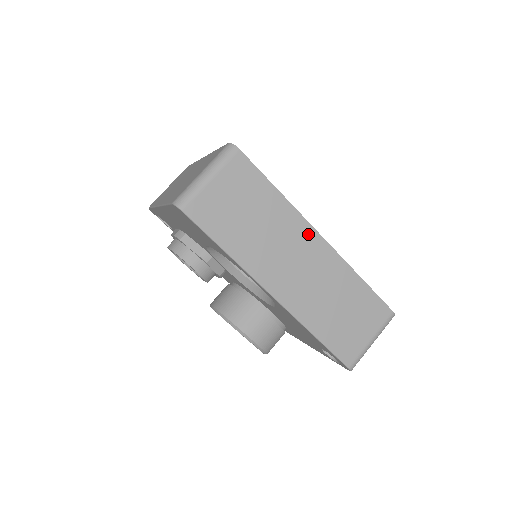
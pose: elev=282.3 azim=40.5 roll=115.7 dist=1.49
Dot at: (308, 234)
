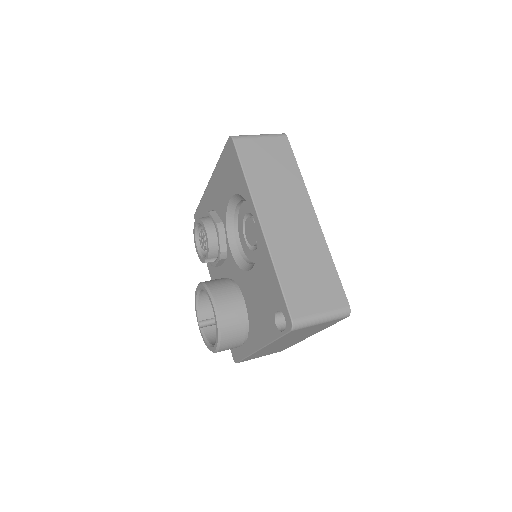
Dot at: (307, 207)
